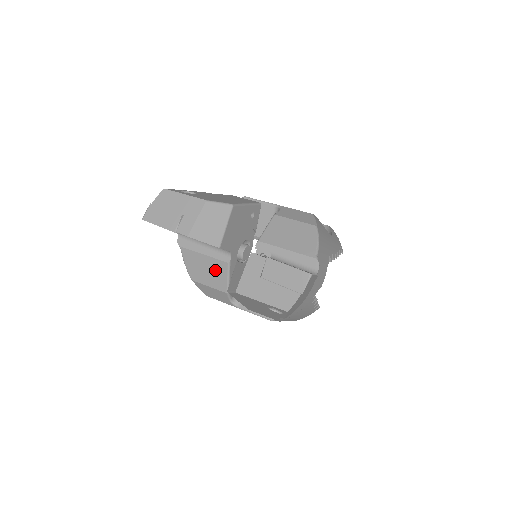
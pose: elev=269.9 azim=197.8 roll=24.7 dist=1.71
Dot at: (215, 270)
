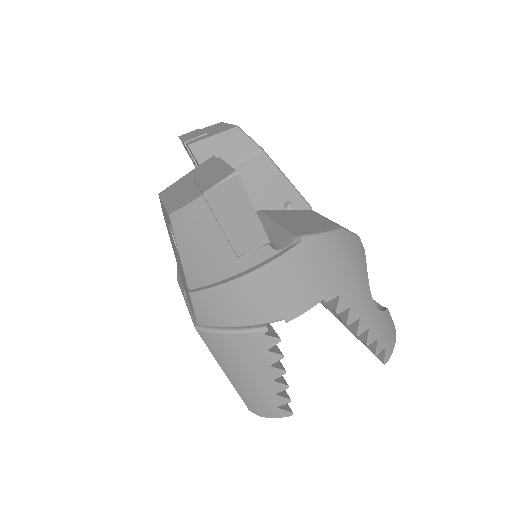
Dot at: occluded
